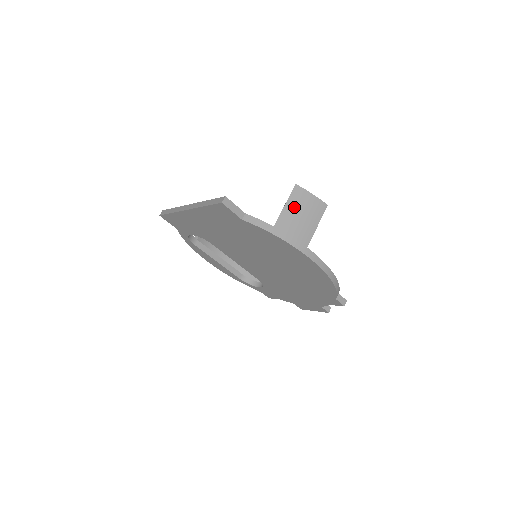
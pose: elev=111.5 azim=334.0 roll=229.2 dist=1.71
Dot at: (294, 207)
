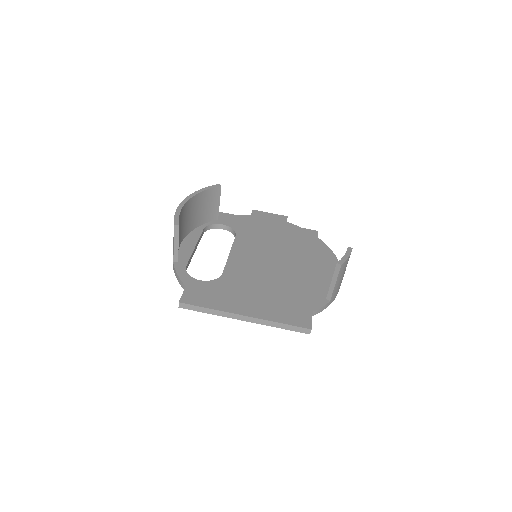
Dot at: (340, 278)
